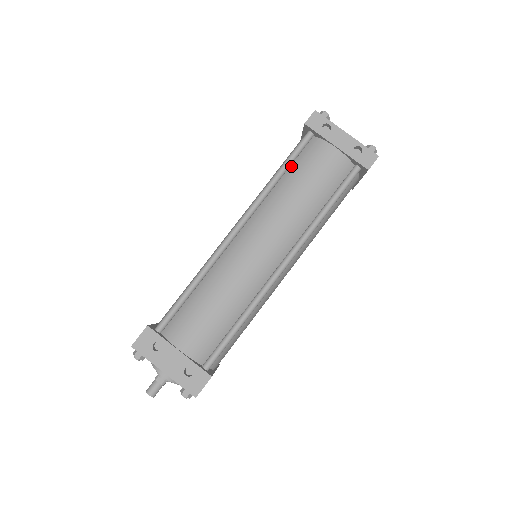
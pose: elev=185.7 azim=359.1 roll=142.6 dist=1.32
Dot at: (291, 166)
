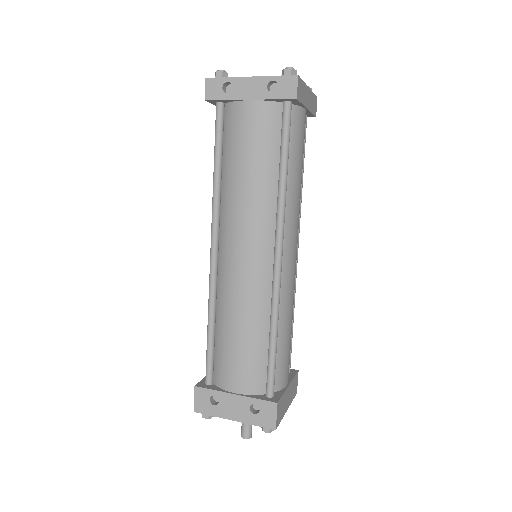
Dot at: (223, 151)
